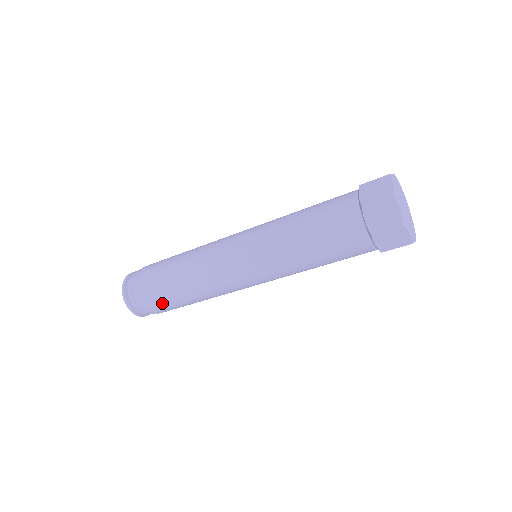
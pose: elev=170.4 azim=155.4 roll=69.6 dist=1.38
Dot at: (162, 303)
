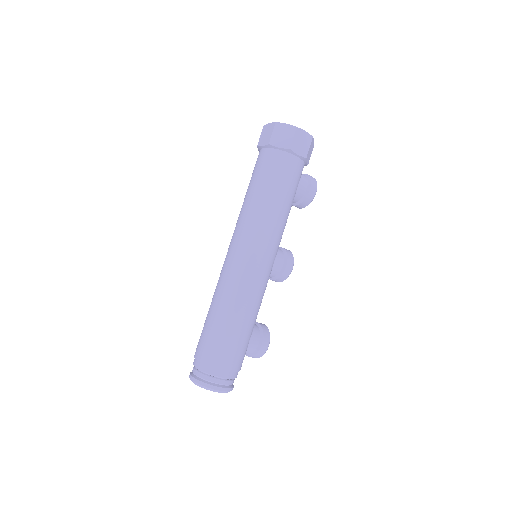
Dot at: (213, 344)
